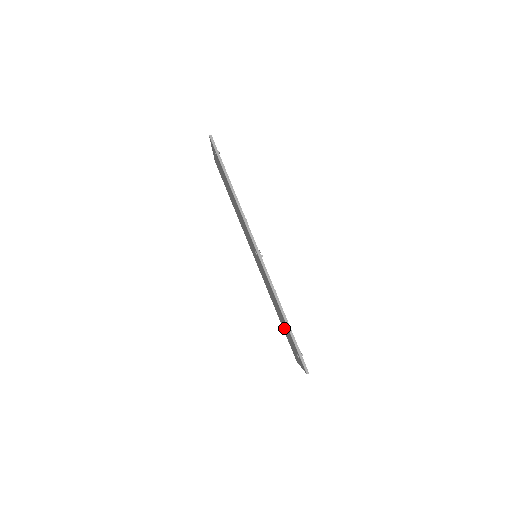
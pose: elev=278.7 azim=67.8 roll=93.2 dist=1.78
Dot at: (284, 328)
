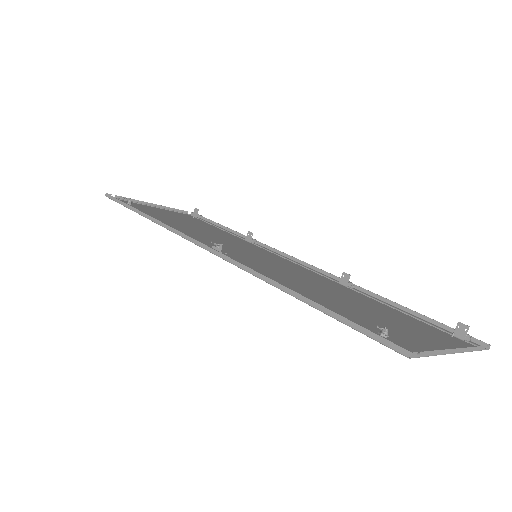
Dot at: occluded
